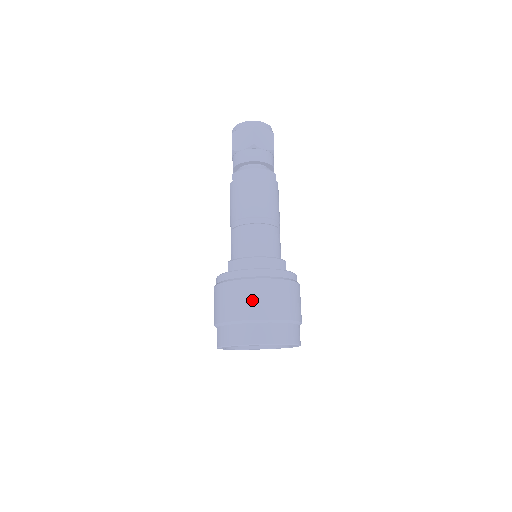
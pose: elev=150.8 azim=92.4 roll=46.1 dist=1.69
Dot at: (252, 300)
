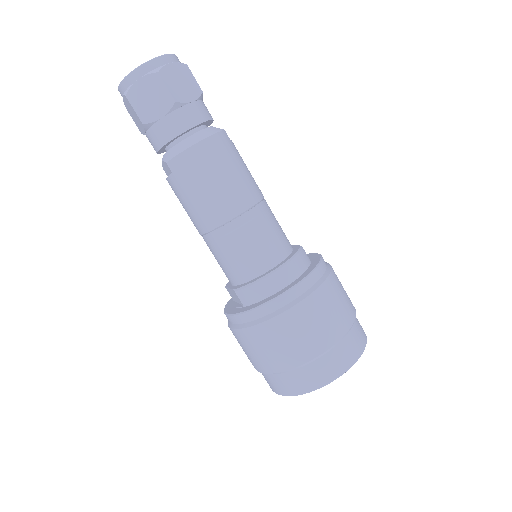
Dot at: (307, 332)
